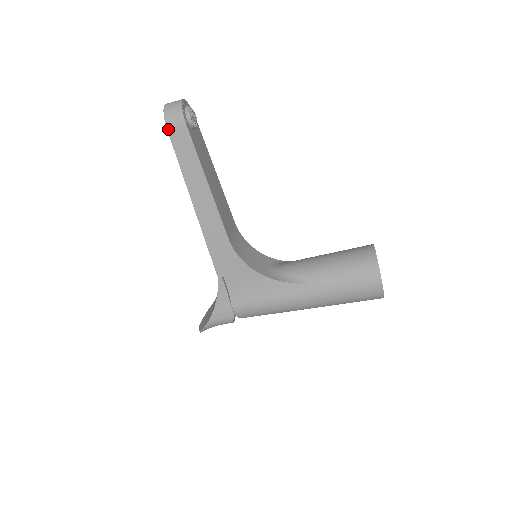
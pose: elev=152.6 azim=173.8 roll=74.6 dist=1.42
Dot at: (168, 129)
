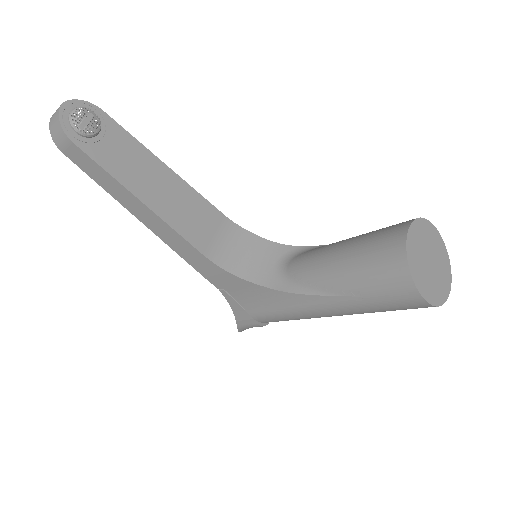
Dot at: (63, 152)
